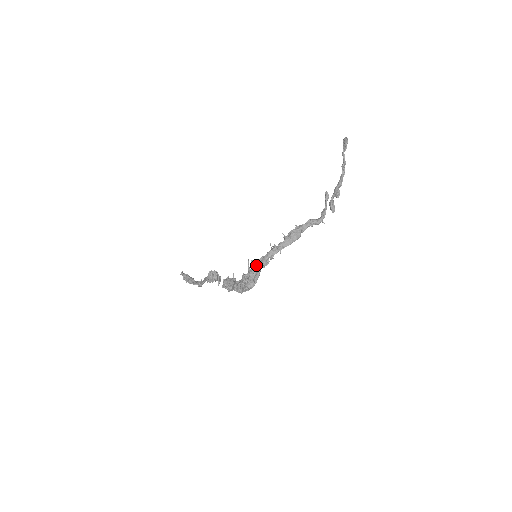
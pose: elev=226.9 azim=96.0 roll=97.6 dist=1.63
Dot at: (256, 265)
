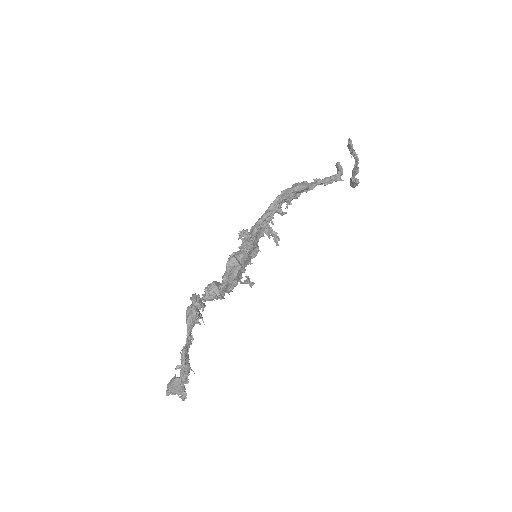
Dot at: (248, 238)
